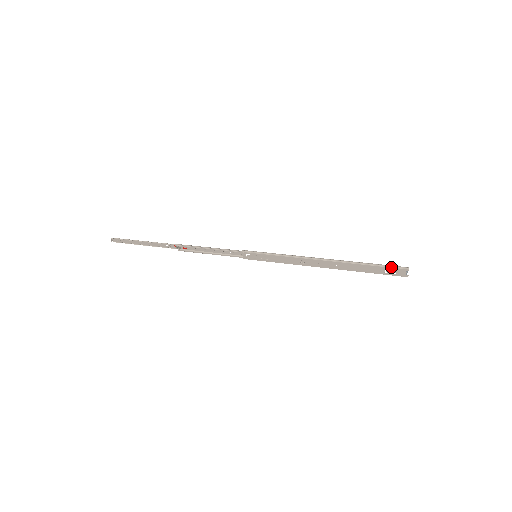
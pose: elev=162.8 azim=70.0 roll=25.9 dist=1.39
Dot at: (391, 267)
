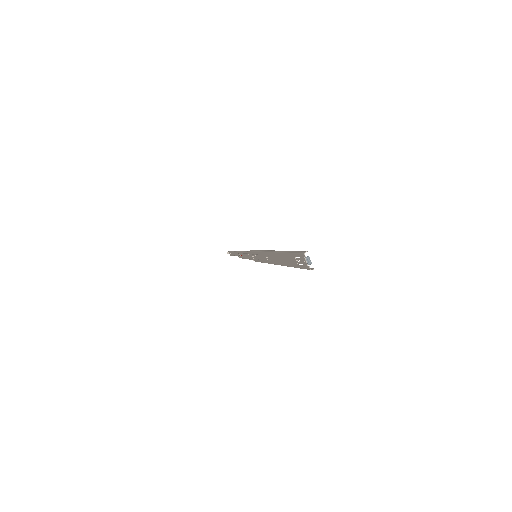
Dot at: (296, 252)
